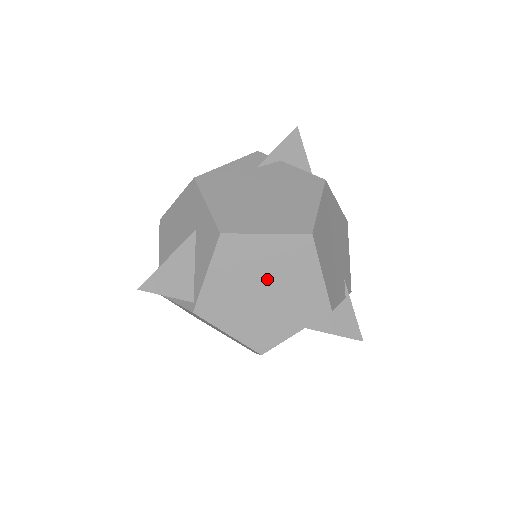
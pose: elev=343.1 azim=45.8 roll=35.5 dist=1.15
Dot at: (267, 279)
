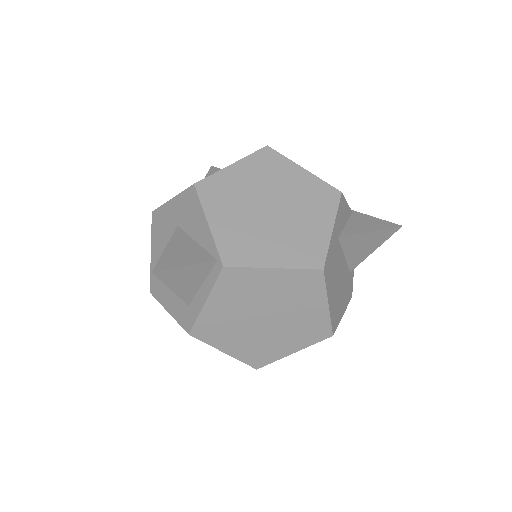
Dot at: (264, 198)
